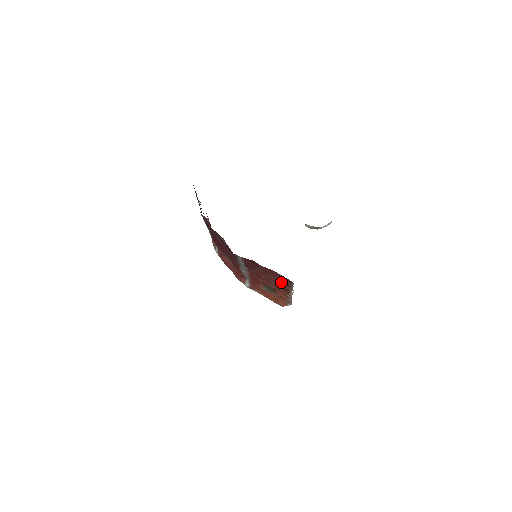
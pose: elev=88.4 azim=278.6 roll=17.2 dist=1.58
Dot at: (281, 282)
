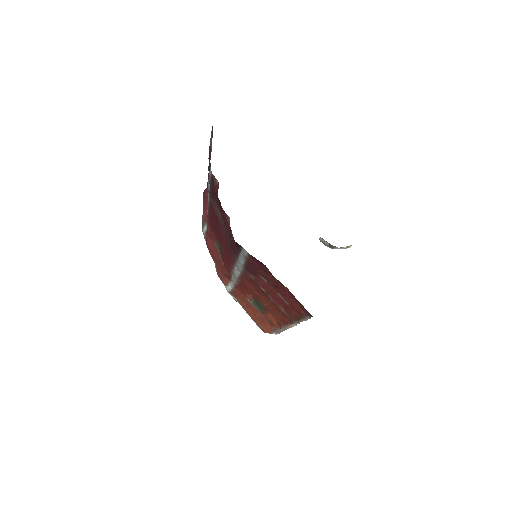
Dot at: (288, 307)
